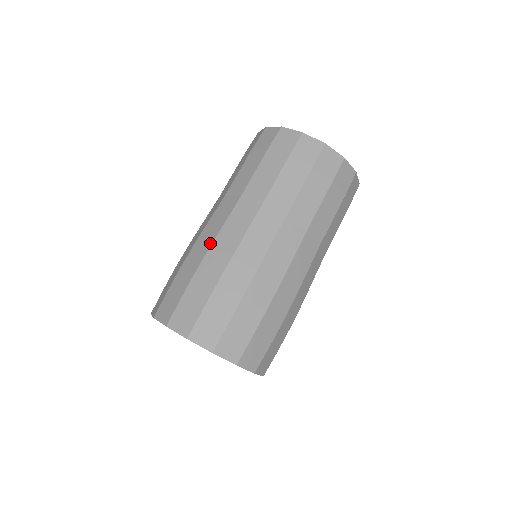
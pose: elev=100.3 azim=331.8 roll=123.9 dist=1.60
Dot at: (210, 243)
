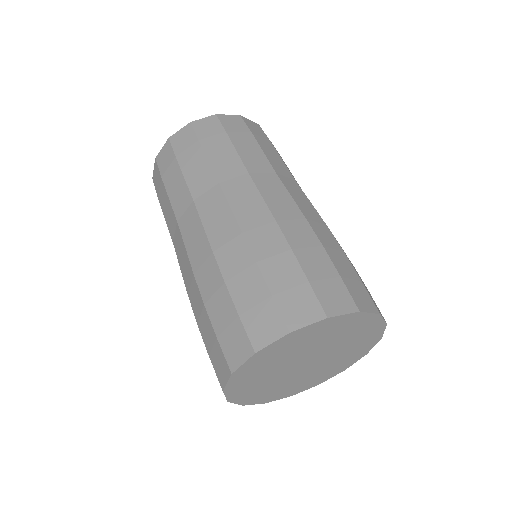
Dot at: (271, 219)
